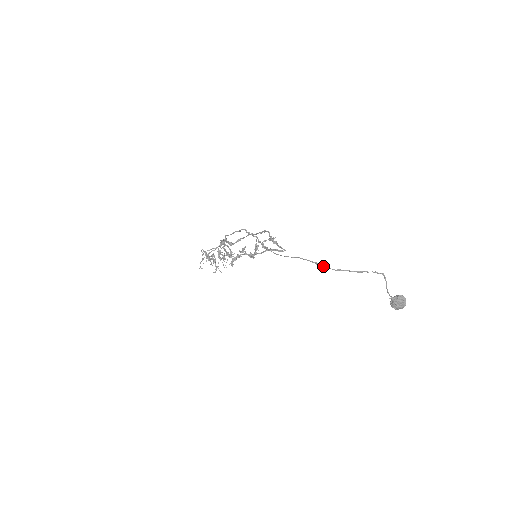
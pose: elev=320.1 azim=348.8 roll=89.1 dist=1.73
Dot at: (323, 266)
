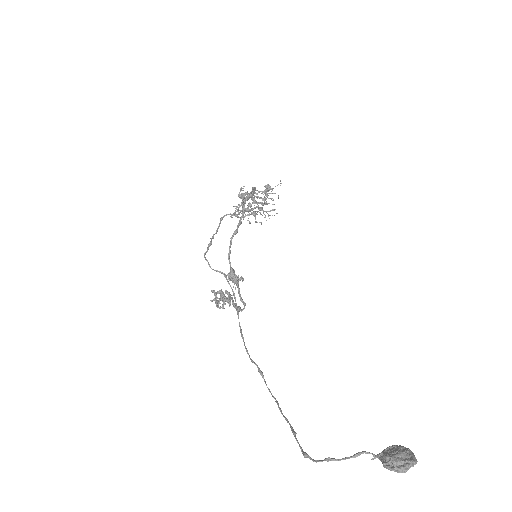
Dot at: occluded
